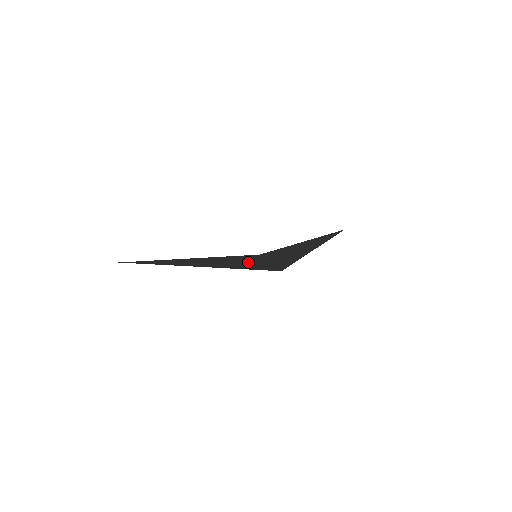
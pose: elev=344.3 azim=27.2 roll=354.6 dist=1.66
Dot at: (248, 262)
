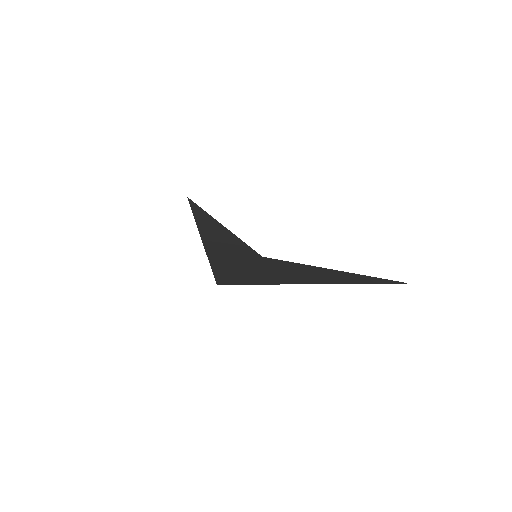
Dot at: (232, 258)
